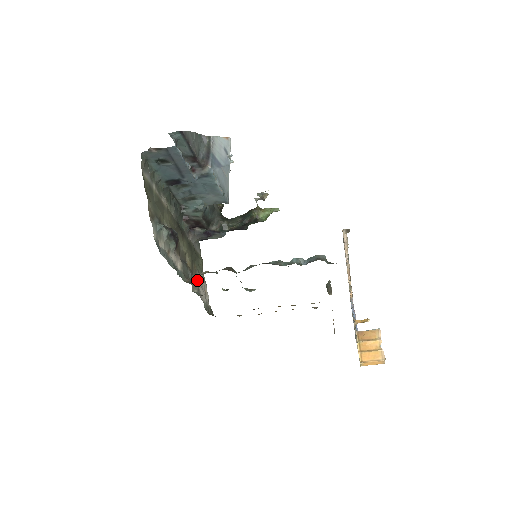
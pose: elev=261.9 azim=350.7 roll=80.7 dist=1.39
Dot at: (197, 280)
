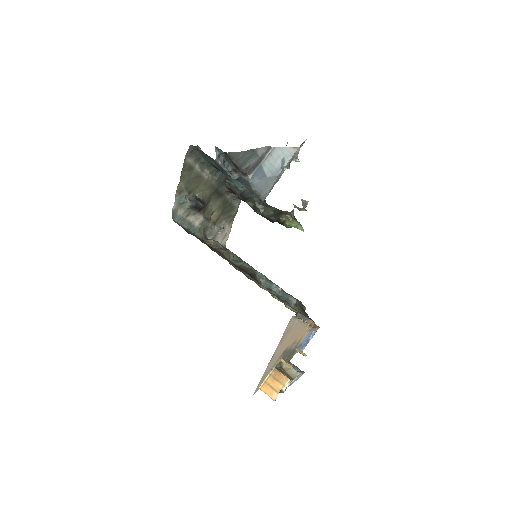
Dot at: (217, 229)
